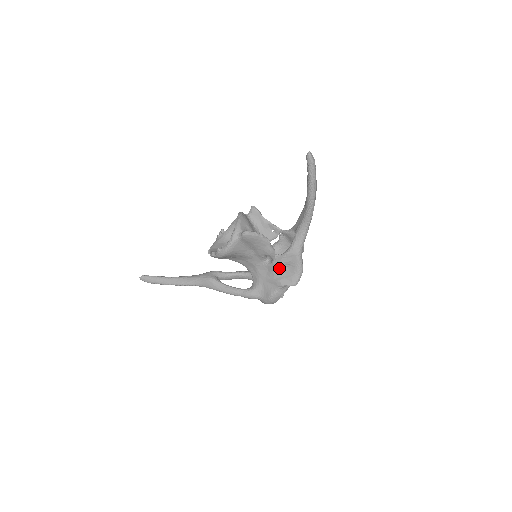
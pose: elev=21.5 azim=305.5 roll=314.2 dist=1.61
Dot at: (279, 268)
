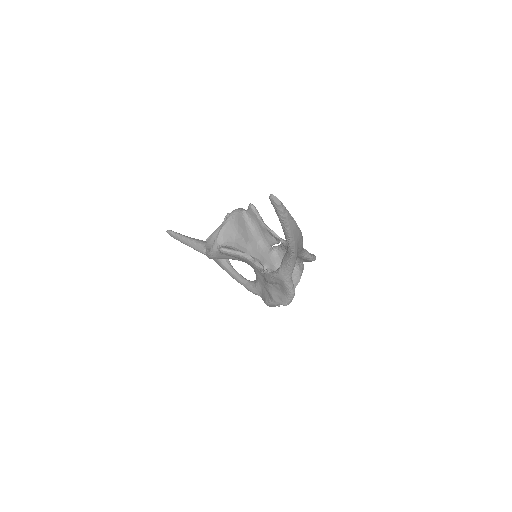
Dot at: (271, 283)
